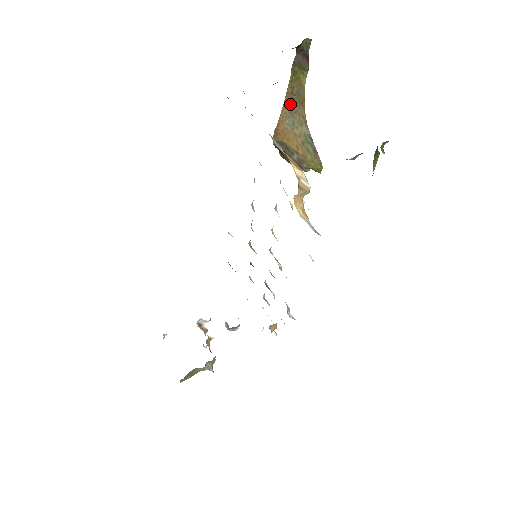
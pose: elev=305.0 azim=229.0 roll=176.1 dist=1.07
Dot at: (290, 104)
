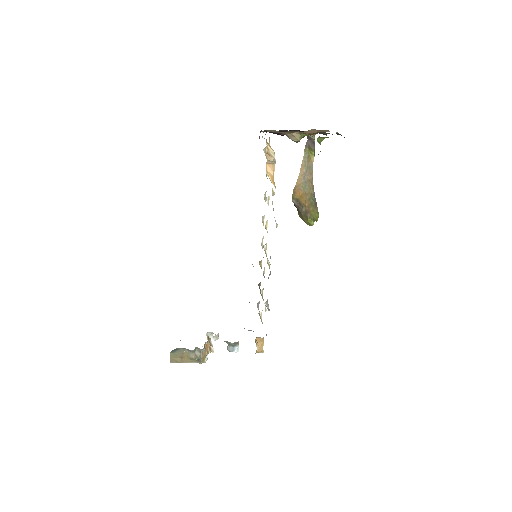
Dot at: (304, 173)
